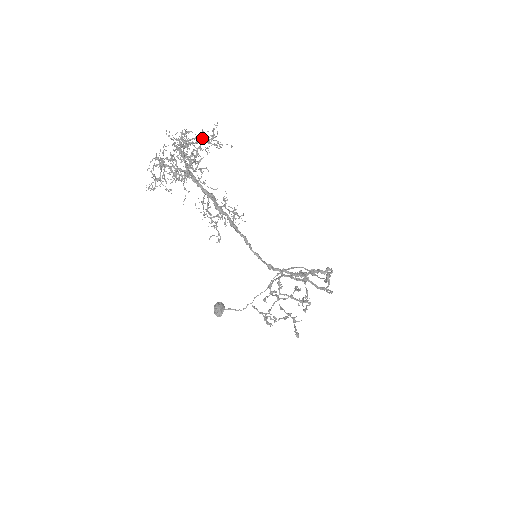
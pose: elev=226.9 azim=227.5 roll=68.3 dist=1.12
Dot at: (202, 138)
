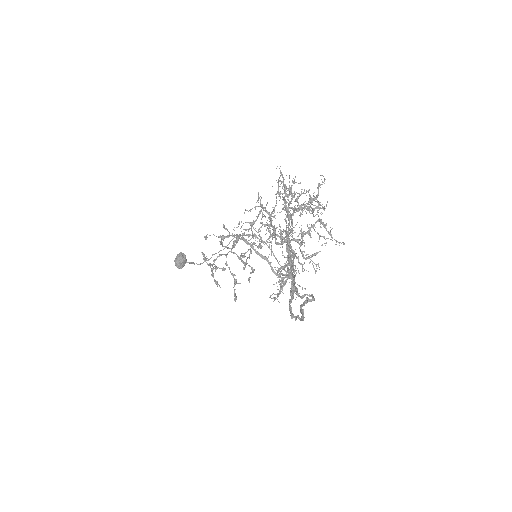
Dot at: (321, 219)
